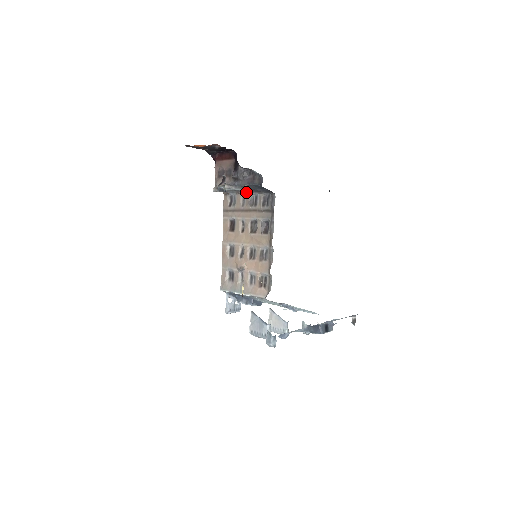
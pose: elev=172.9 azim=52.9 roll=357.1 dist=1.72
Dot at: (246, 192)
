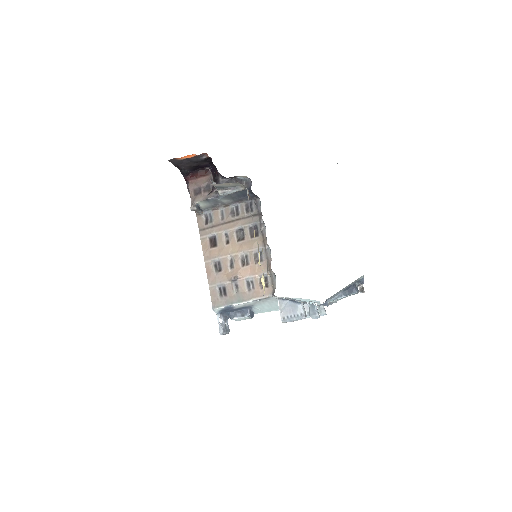
Dot at: (224, 205)
